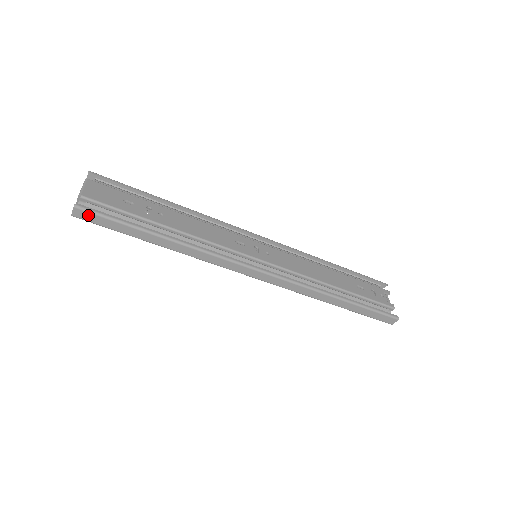
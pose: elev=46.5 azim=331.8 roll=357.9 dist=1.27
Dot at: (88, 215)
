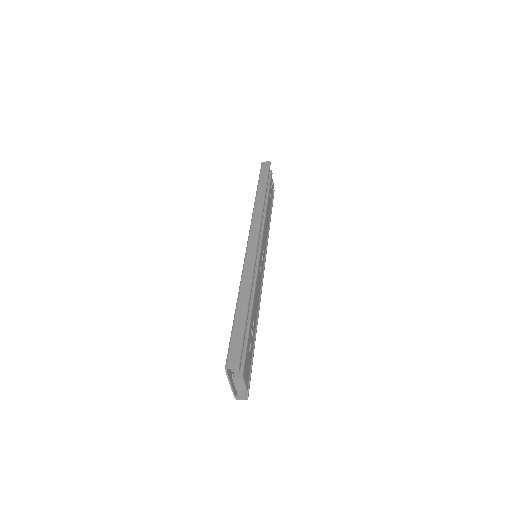
Dot at: occluded
